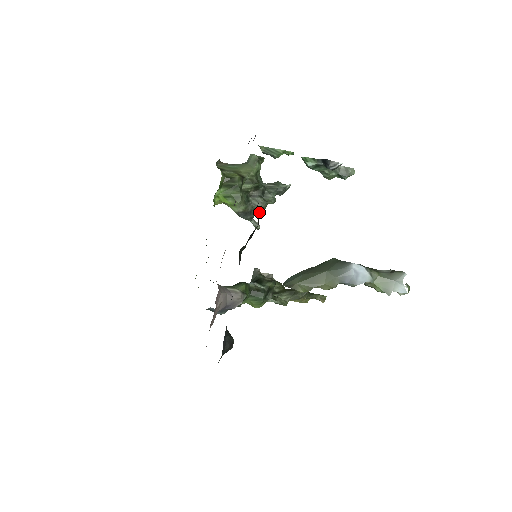
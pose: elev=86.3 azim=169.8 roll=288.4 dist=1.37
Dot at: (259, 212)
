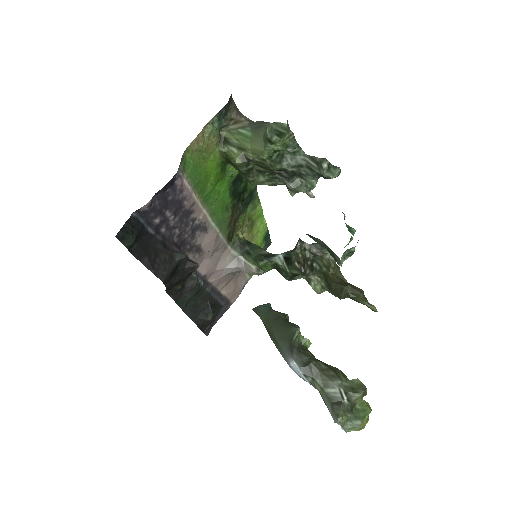
Dot at: occluded
